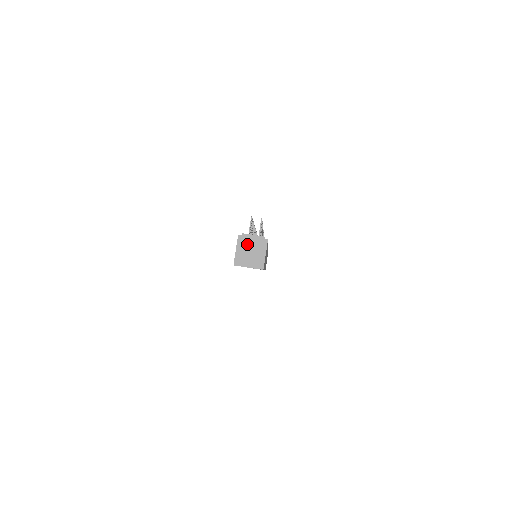
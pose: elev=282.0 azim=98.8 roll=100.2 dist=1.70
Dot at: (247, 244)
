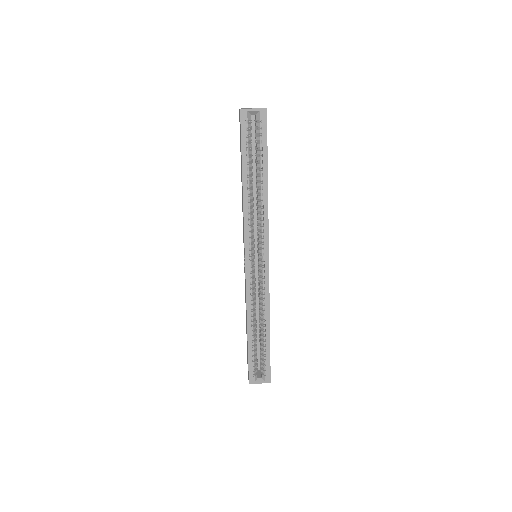
Dot at: occluded
